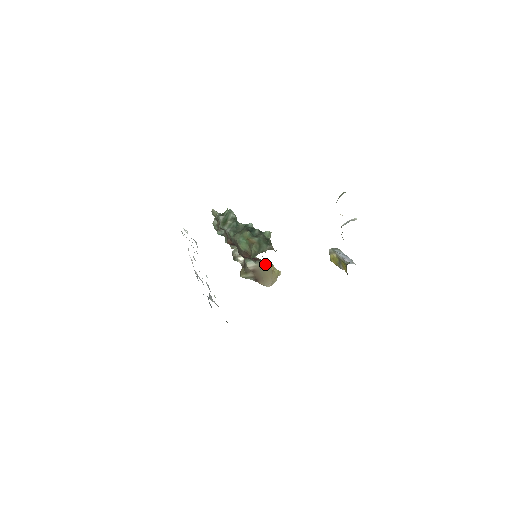
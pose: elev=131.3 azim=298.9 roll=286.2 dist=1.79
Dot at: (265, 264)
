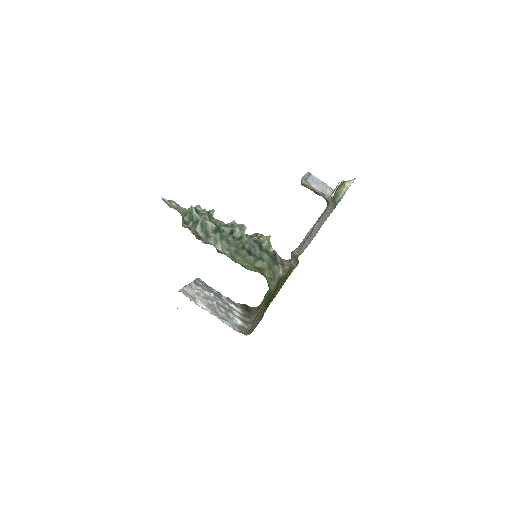
Dot at: occluded
